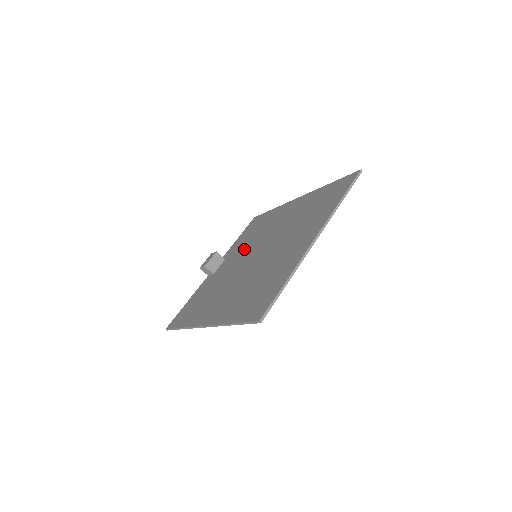
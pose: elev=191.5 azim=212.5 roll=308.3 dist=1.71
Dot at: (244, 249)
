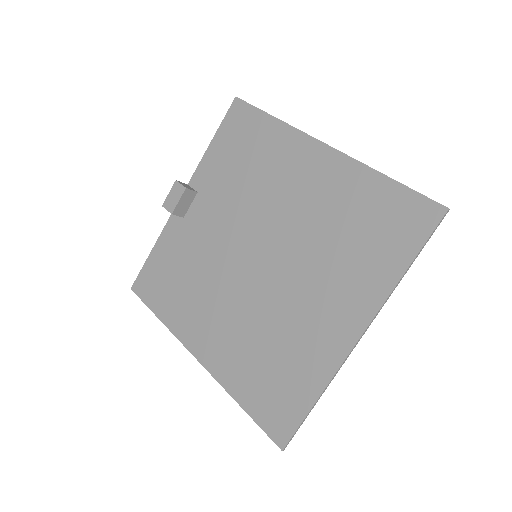
Dot at: (231, 205)
